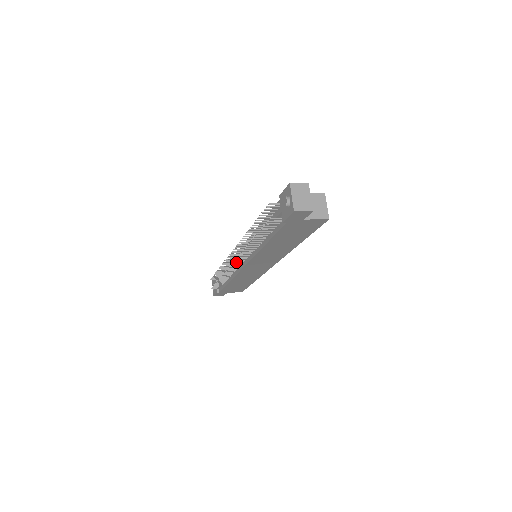
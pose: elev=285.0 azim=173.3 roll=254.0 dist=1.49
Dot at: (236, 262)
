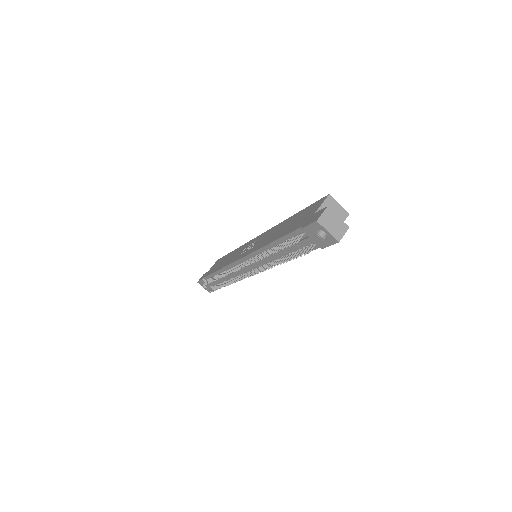
Dot at: occluded
